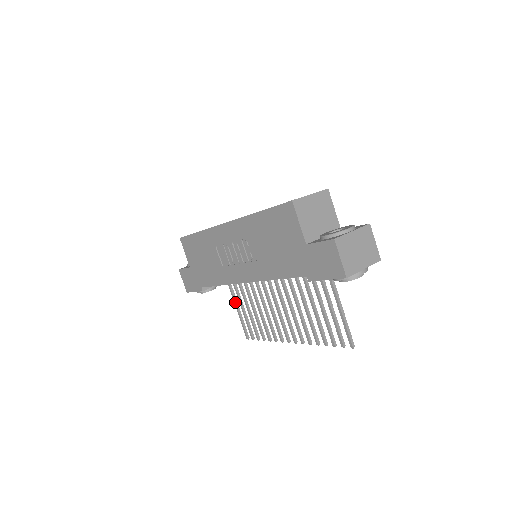
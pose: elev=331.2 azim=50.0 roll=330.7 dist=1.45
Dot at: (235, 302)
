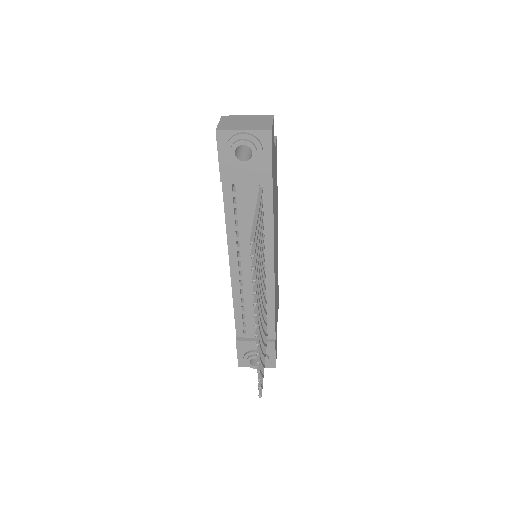
Dot at: occluded
